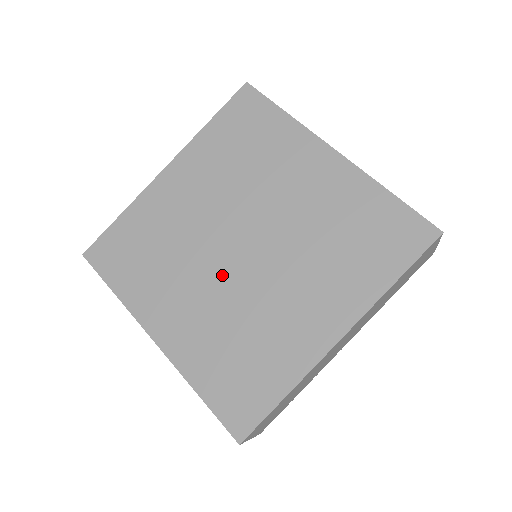
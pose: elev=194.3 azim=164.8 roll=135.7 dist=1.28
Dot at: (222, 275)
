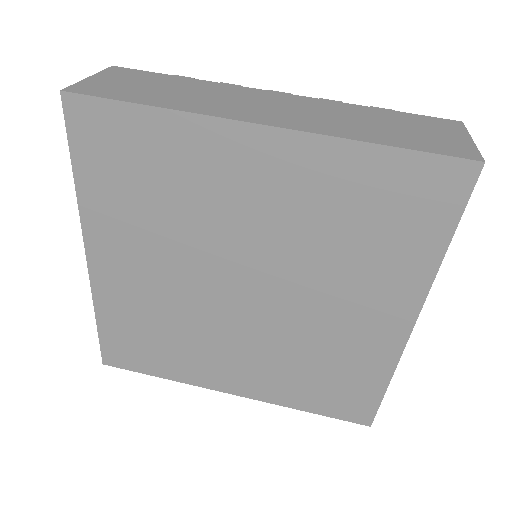
Dot at: (199, 286)
